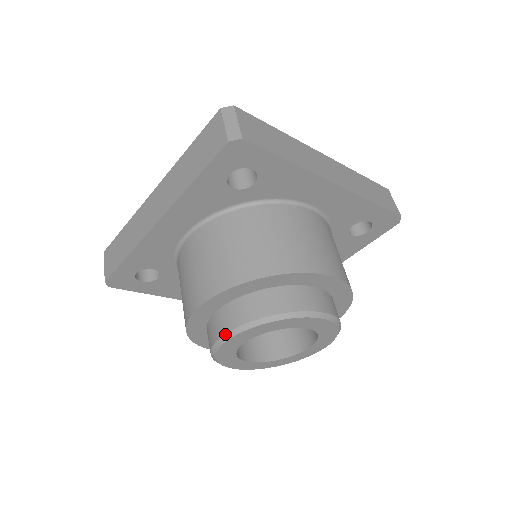
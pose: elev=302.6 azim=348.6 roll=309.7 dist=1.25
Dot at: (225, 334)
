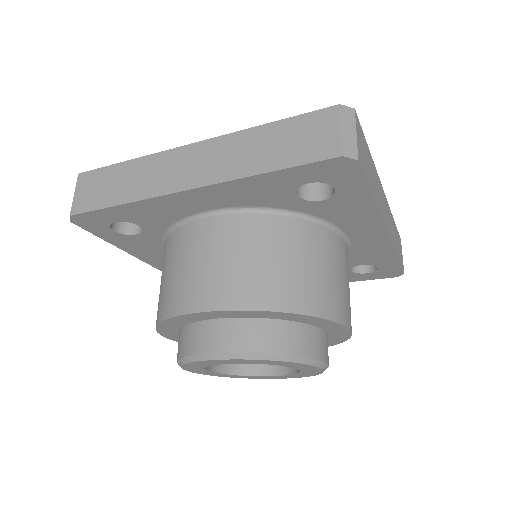
Dot at: (219, 353)
